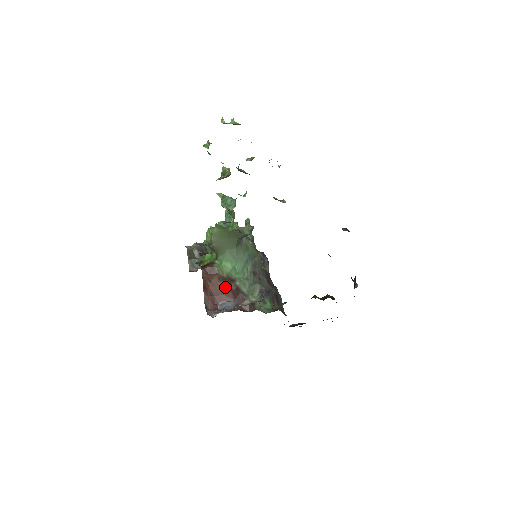
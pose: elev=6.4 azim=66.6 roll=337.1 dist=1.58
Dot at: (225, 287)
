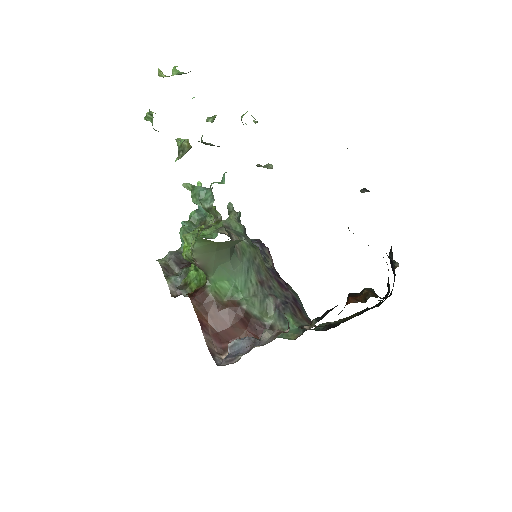
Dot at: (229, 316)
